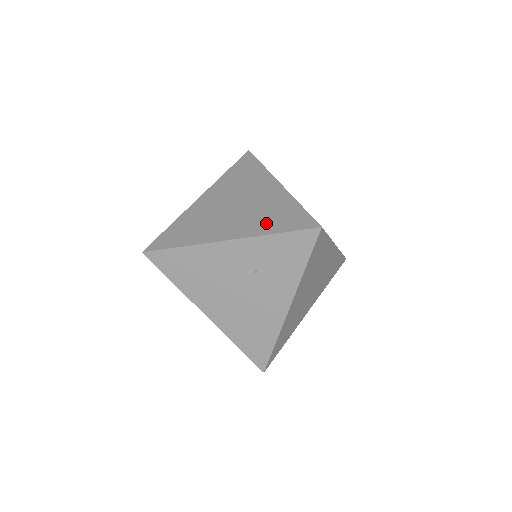
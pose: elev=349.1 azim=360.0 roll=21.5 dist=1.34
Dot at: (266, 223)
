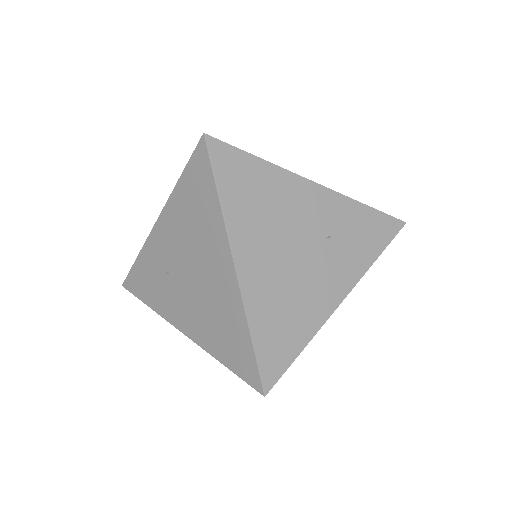
Dot at: occluded
